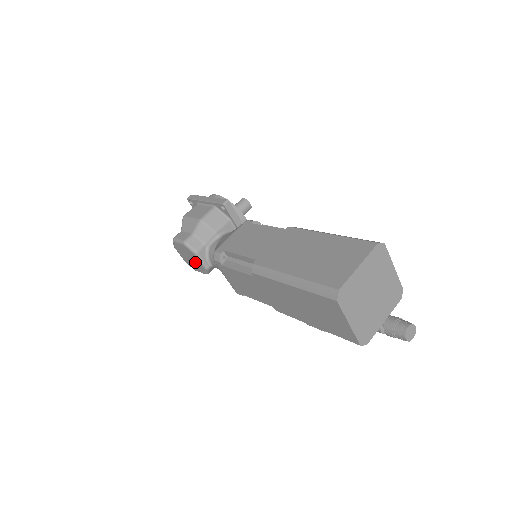
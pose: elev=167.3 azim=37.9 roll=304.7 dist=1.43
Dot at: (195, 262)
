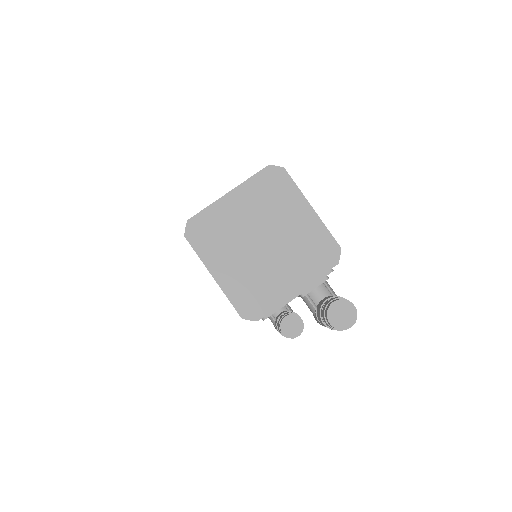
Dot at: occluded
